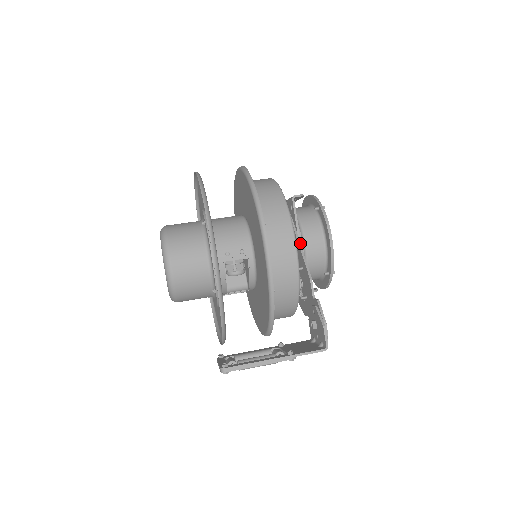
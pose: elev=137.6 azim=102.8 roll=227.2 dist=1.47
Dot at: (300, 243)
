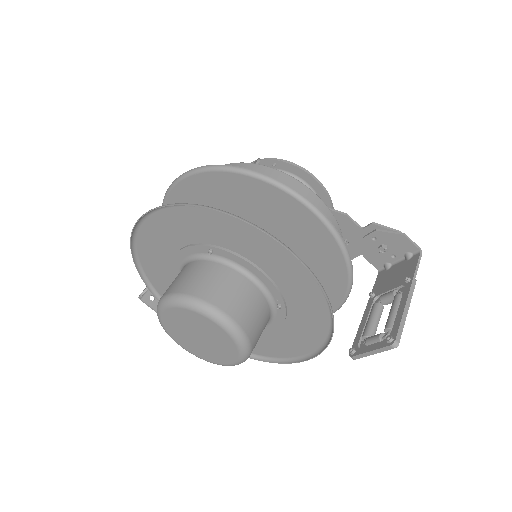
Dot at: occluded
